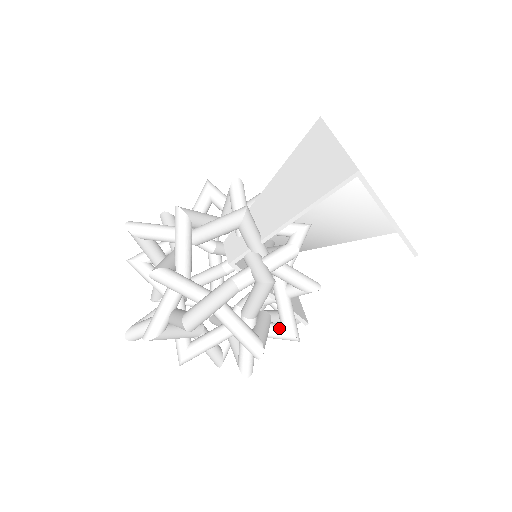
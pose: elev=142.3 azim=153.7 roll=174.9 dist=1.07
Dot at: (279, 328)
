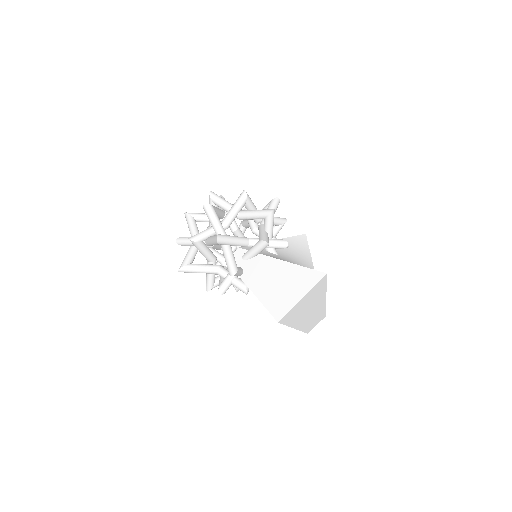
Dot at: occluded
